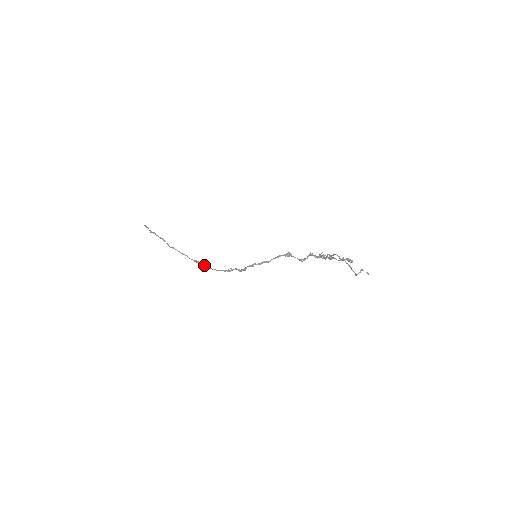
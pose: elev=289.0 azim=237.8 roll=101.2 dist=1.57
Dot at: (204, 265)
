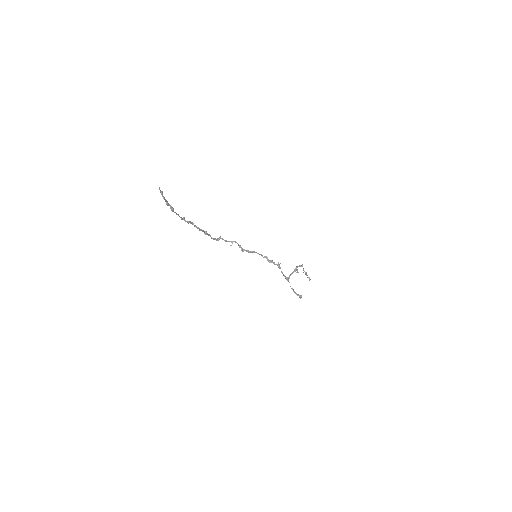
Dot at: occluded
